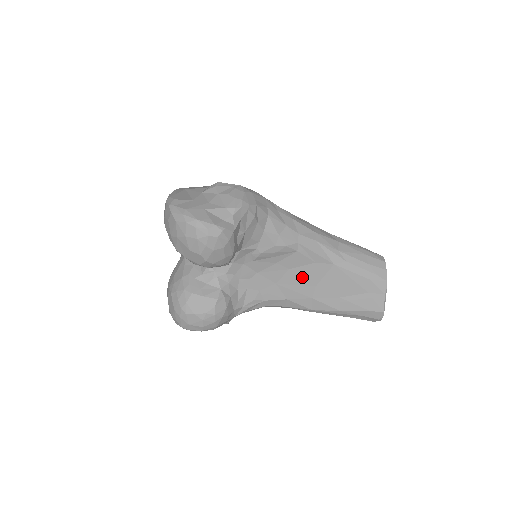
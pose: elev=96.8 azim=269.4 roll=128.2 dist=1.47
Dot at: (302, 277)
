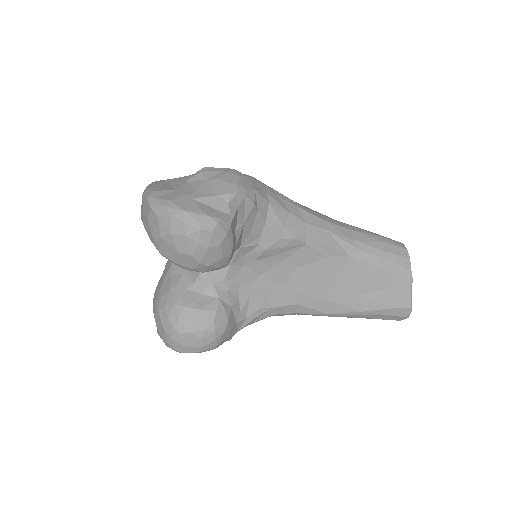
Dot at: (313, 275)
